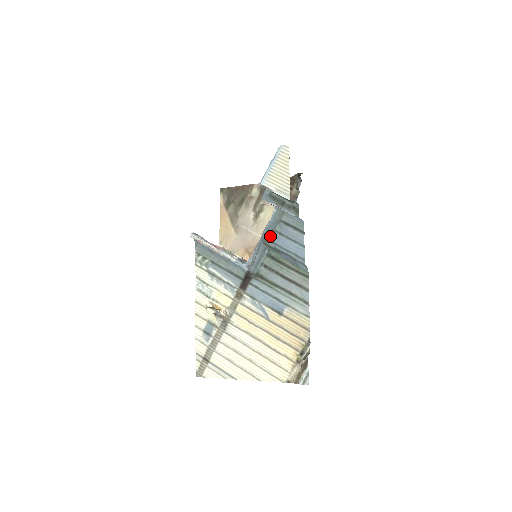
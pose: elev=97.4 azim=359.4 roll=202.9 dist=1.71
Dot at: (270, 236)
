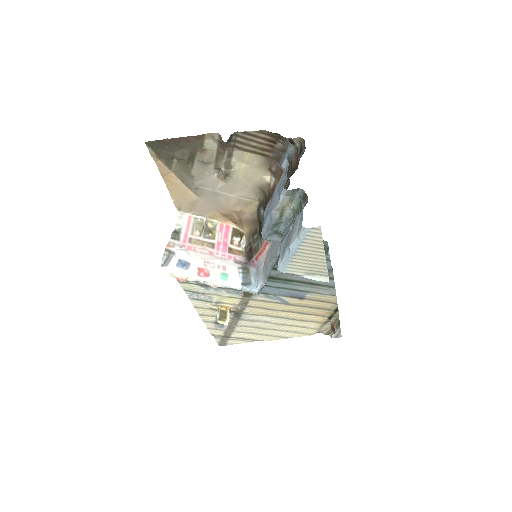
Dot at: occluded
